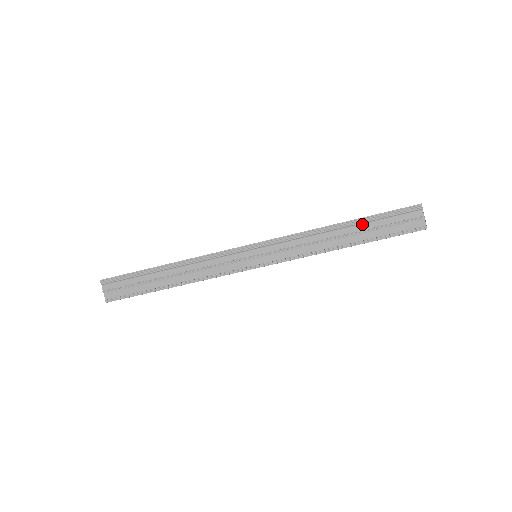
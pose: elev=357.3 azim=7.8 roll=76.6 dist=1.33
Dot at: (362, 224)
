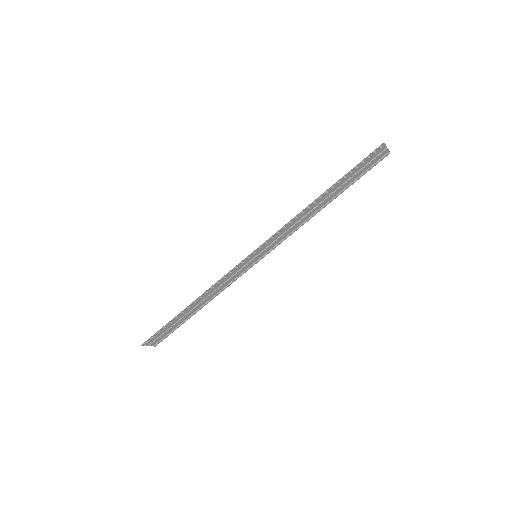
Dot at: (336, 186)
